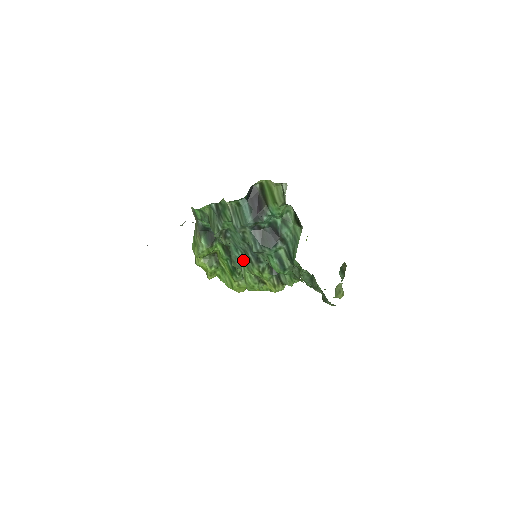
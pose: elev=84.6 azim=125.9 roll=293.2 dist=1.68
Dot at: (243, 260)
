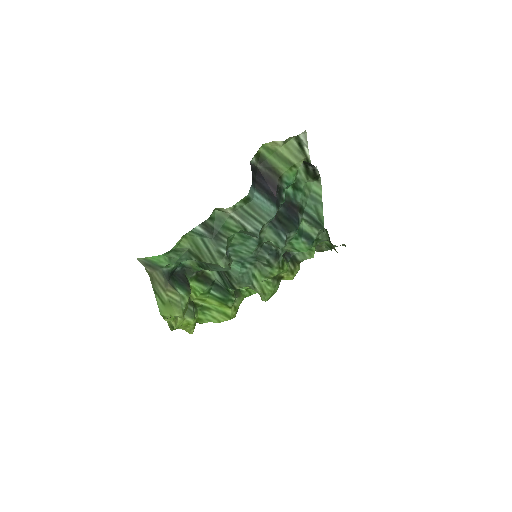
Dot at: (253, 271)
